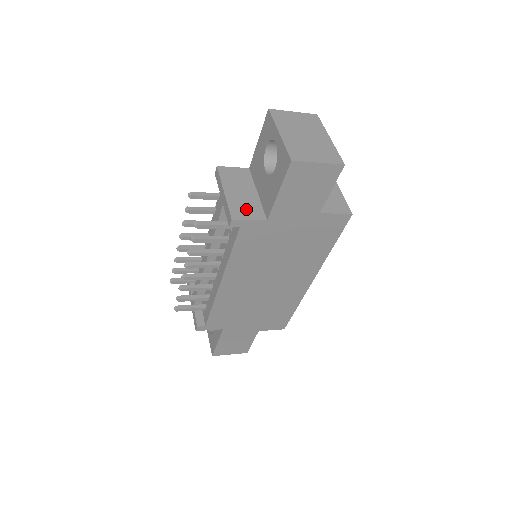
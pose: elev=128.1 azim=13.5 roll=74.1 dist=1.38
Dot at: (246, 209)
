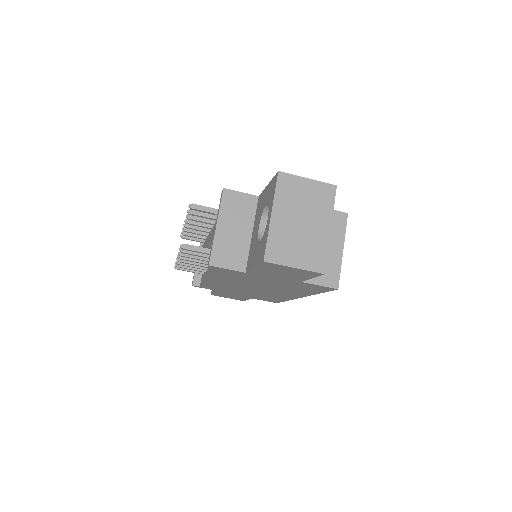
Dot at: (230, 254)
